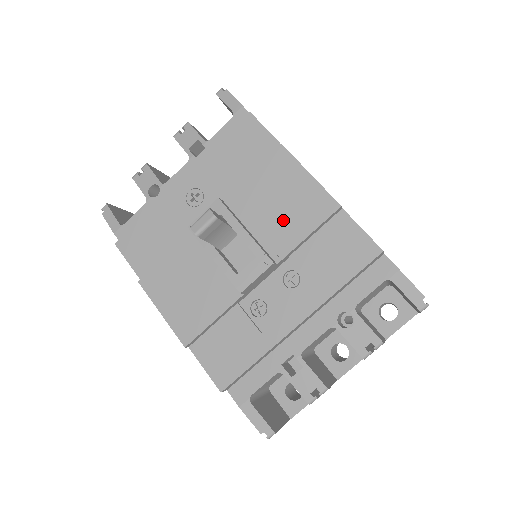
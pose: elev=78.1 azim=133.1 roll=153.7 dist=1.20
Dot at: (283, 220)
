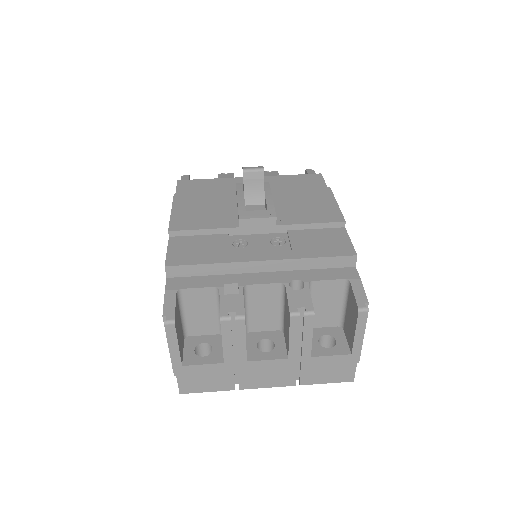
Dot at: (300, 211)
